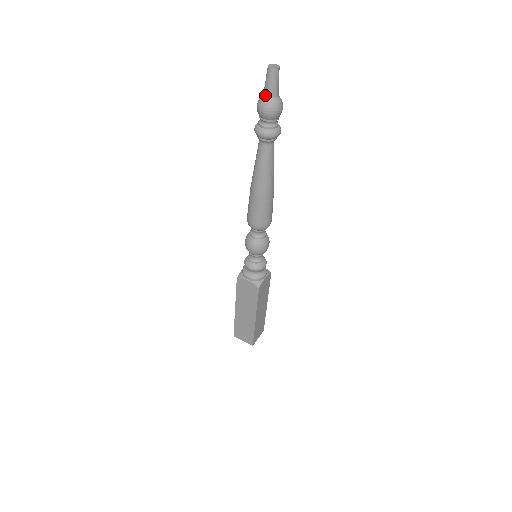
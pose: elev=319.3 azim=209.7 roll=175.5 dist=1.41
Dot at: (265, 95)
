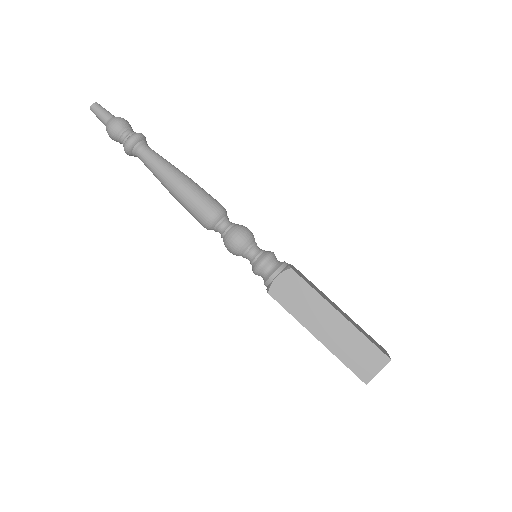
Dot at: (106, 122)
